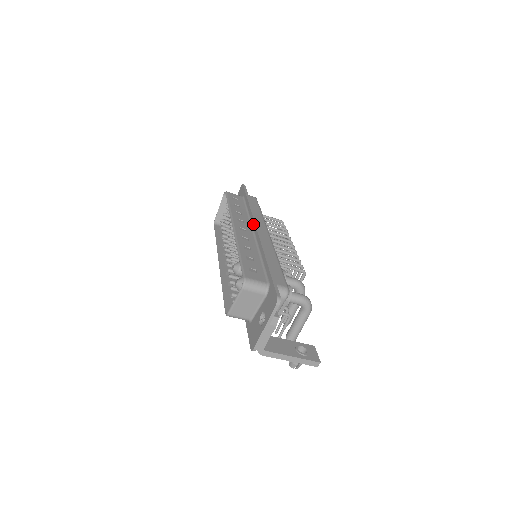
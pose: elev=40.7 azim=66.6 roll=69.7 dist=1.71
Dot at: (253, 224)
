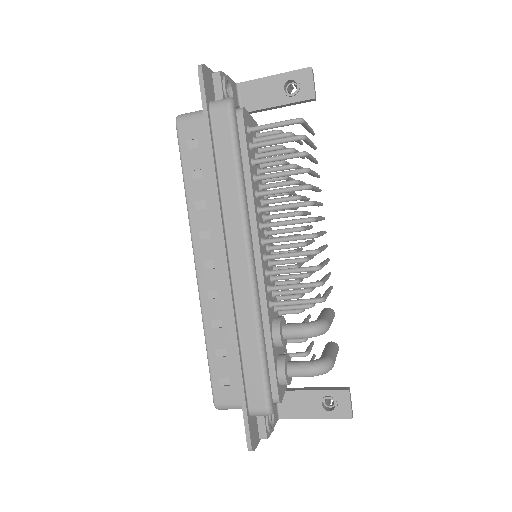
Dot at: (221, 244)
